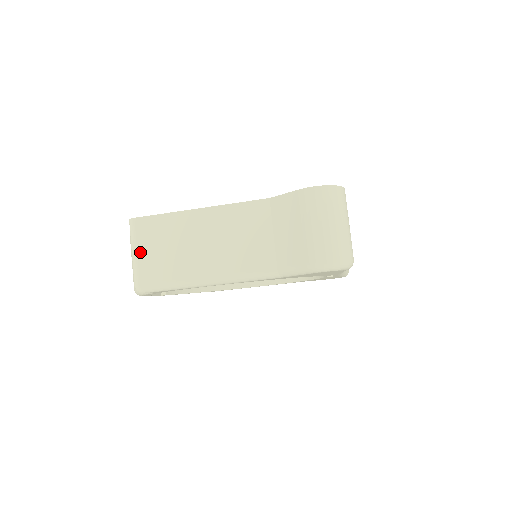
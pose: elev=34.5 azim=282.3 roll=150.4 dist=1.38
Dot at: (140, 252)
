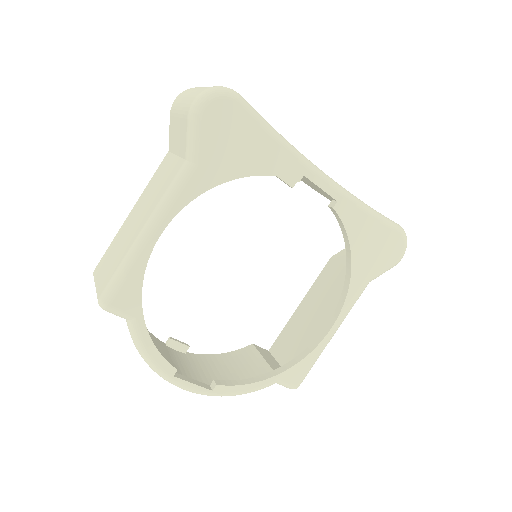
Dot at: (99, 280)
